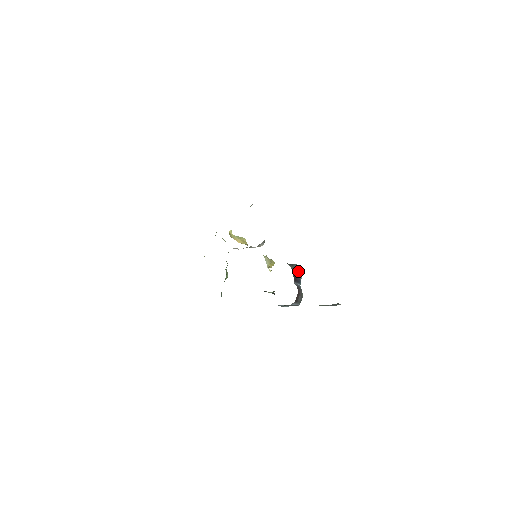
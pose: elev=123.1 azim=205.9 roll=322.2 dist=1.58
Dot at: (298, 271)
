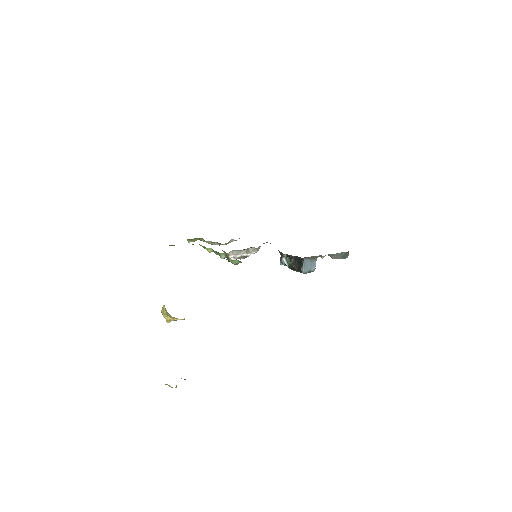
Dot at: occluded
